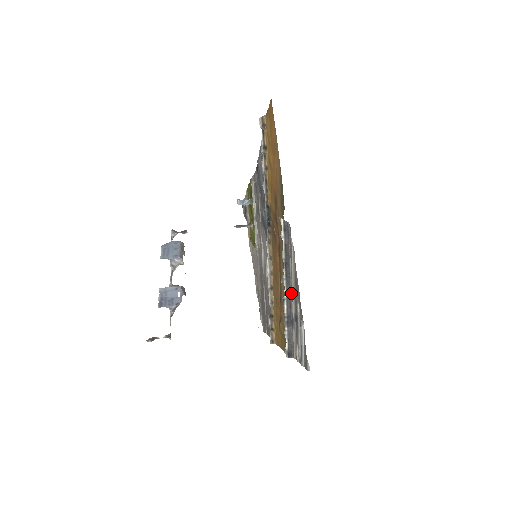
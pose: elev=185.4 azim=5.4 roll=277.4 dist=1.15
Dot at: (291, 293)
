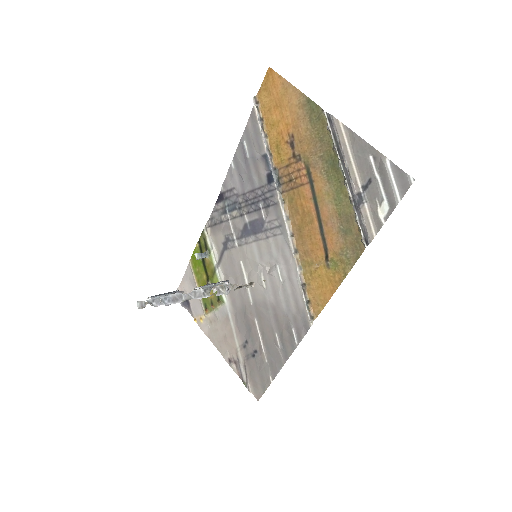
Dot at: (349, 175)
